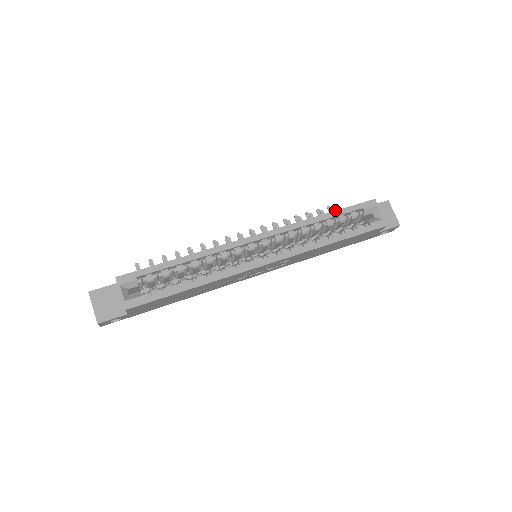
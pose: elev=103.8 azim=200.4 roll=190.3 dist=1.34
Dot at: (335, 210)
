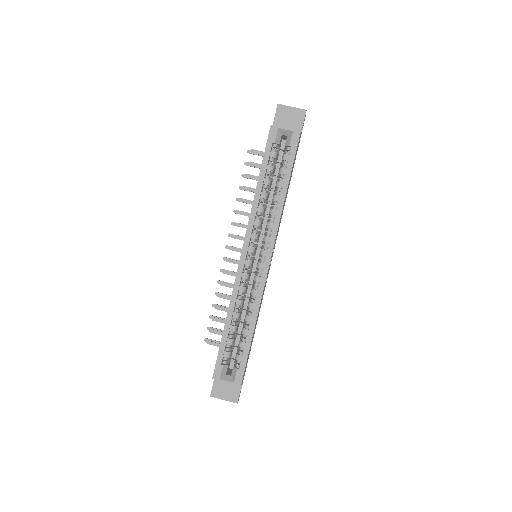
Dot at: (255, 150)
